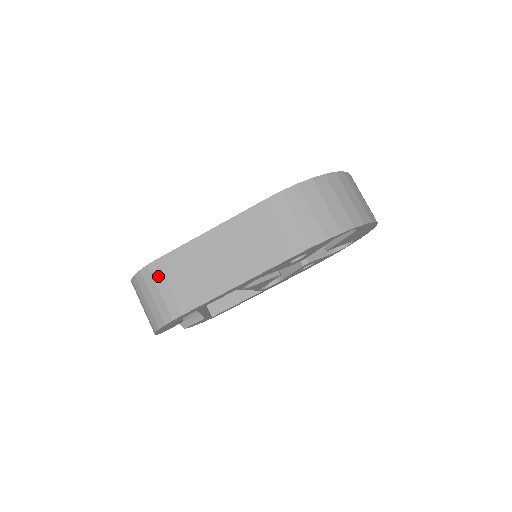
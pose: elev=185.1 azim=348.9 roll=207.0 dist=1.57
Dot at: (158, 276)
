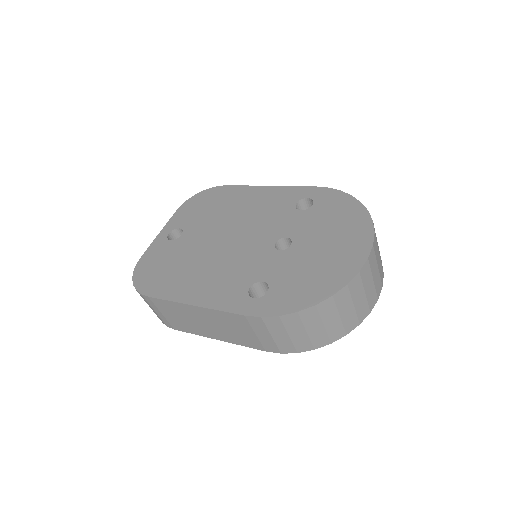
Dot at: (152, 304)
